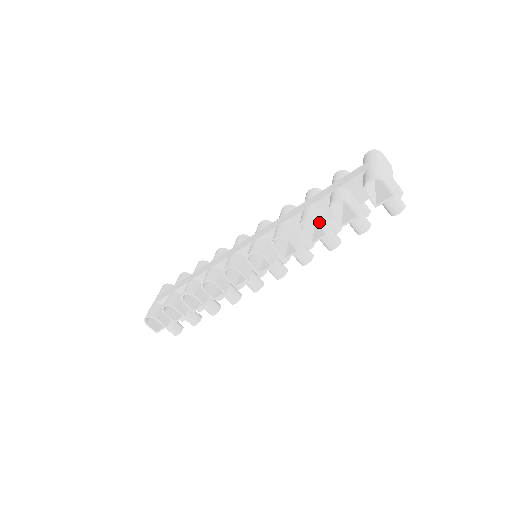
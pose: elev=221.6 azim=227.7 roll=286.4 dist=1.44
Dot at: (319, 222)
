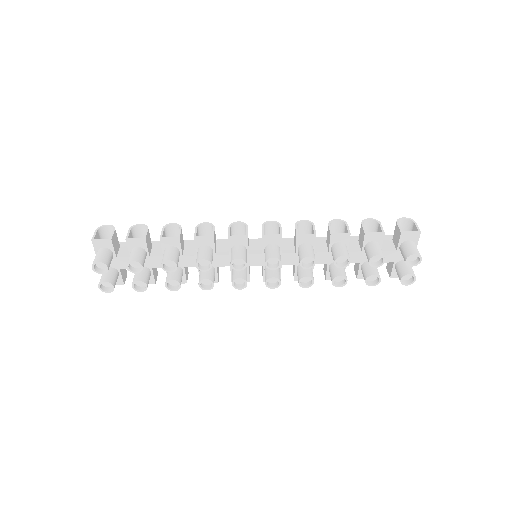
Dot at: (348, 226)
